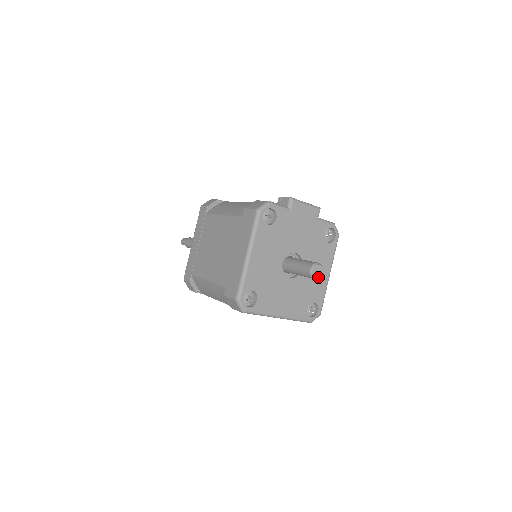
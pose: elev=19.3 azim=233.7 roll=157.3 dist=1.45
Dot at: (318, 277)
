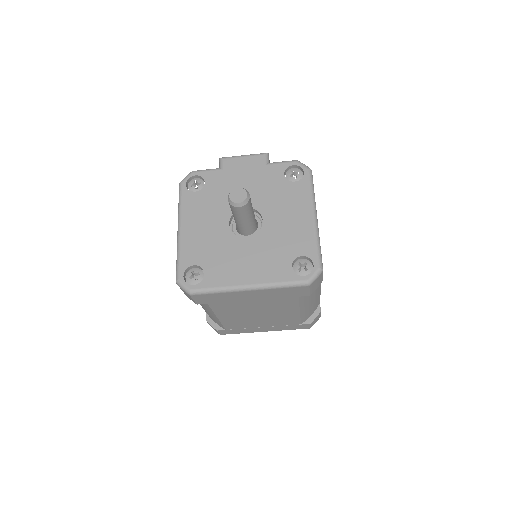
Dot at: (240, 202)
